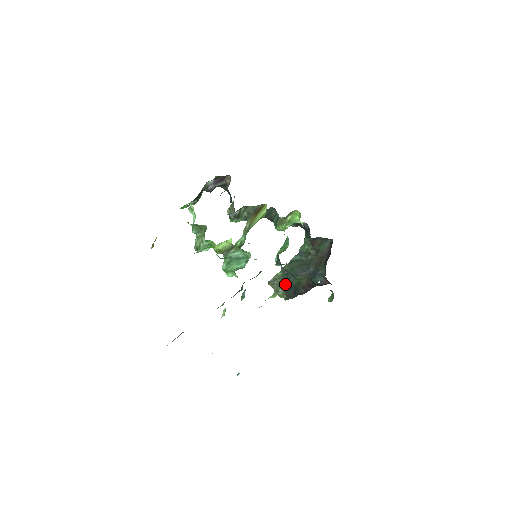
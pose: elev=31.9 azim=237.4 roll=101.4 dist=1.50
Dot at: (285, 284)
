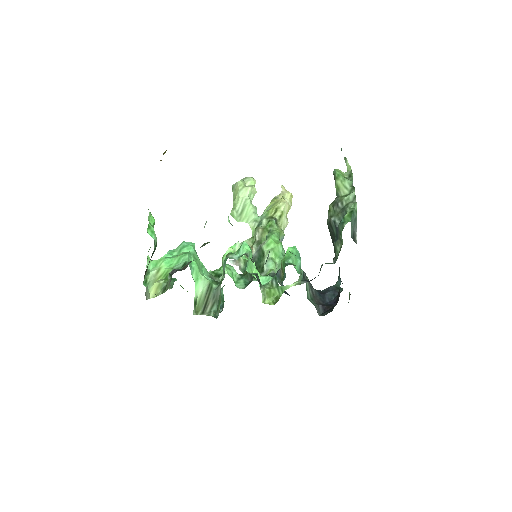
Dot at: occluded
